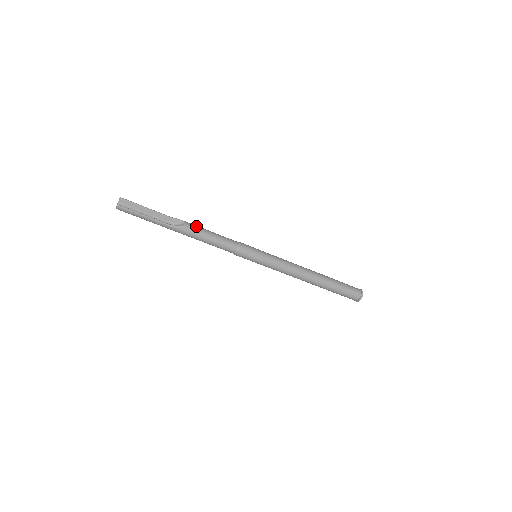
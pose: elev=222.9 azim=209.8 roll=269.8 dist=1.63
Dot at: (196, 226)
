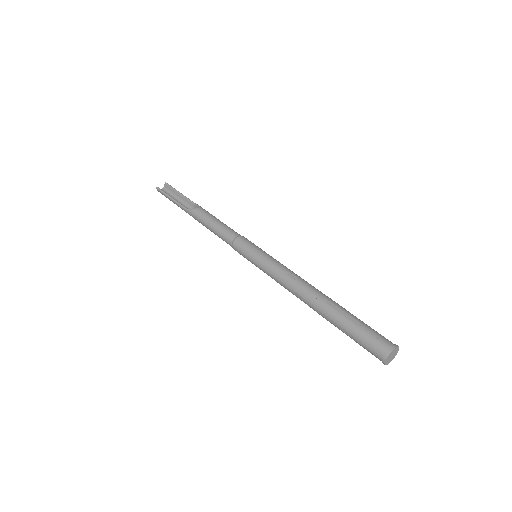
Dot at: (206, 212)
